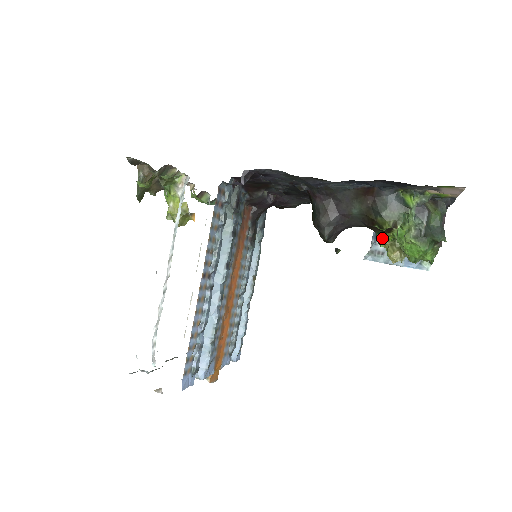
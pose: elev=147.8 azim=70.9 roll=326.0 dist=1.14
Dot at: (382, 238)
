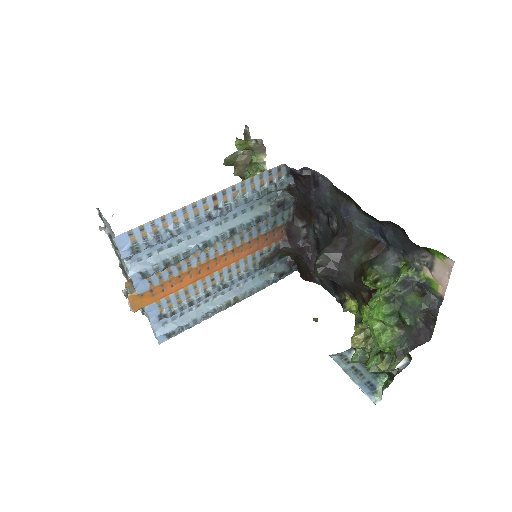
Dot at: (359, 319)
